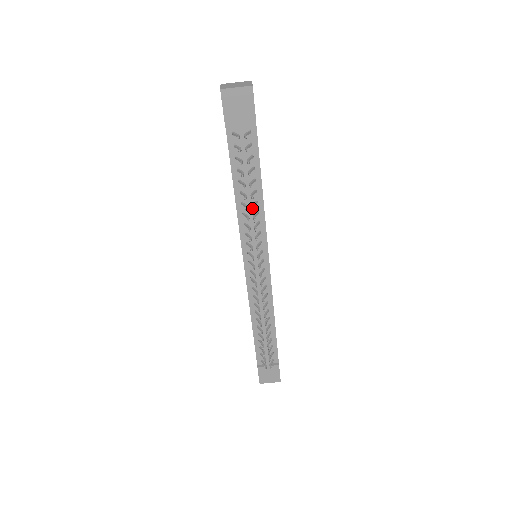
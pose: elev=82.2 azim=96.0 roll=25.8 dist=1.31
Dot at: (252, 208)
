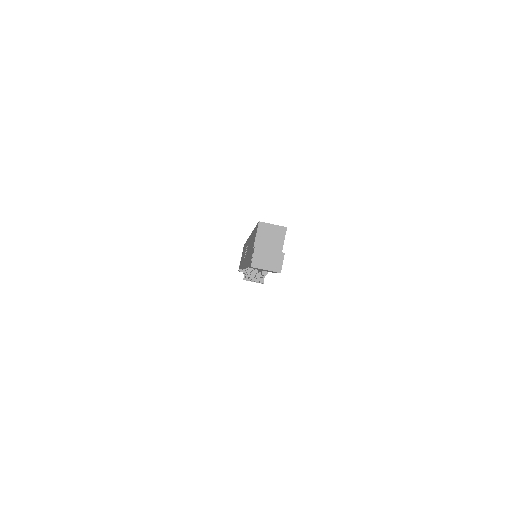
Dot at: (257, 281)
